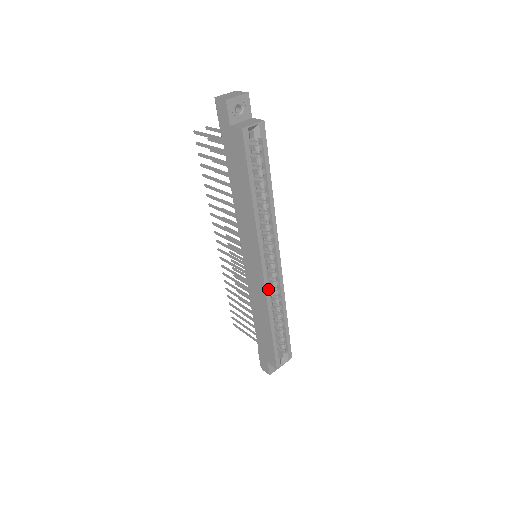
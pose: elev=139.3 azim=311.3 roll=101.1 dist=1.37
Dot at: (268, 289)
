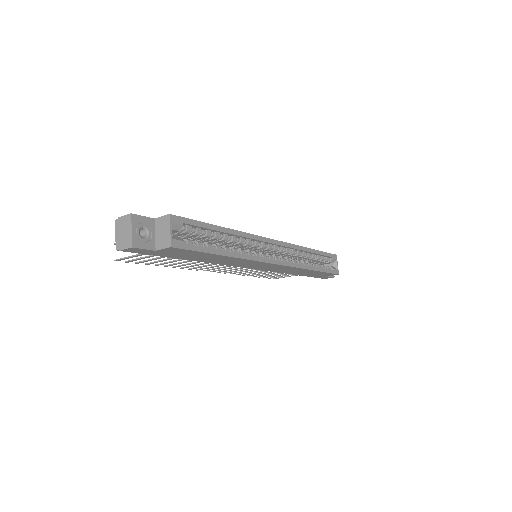
Dot at: (290, 263)
